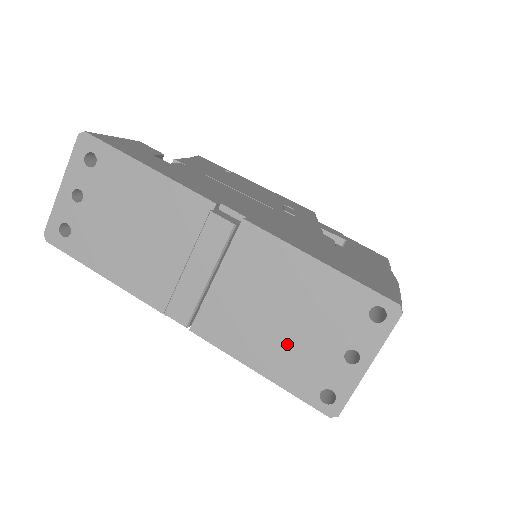
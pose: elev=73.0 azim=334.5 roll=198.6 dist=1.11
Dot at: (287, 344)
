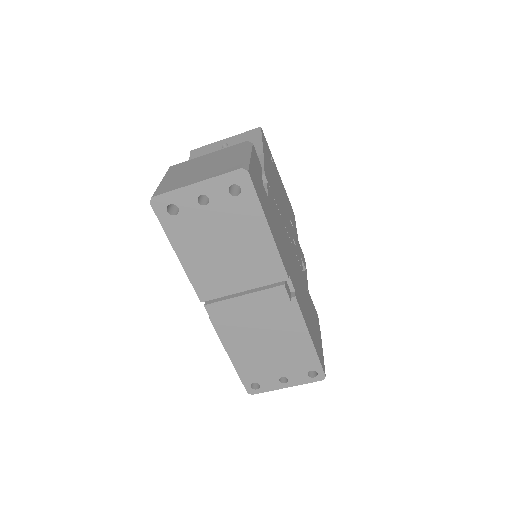
Dot at: (258, 358)
